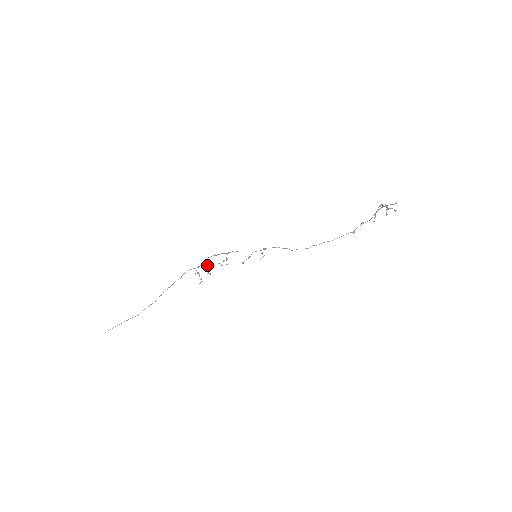
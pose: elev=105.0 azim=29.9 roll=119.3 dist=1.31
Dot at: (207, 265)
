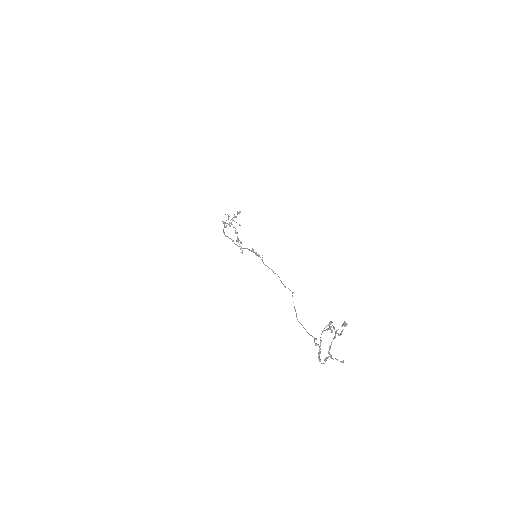
Dot at: occluded
